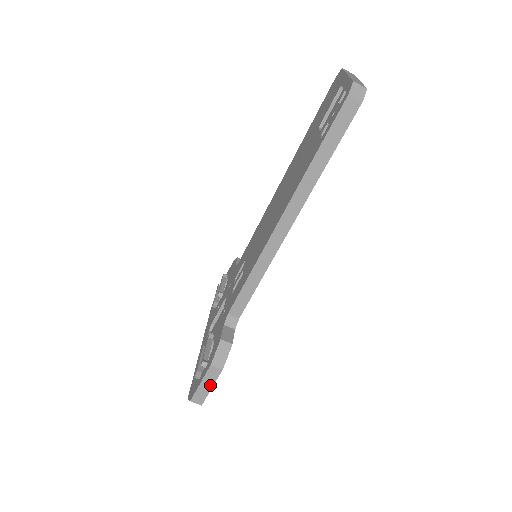
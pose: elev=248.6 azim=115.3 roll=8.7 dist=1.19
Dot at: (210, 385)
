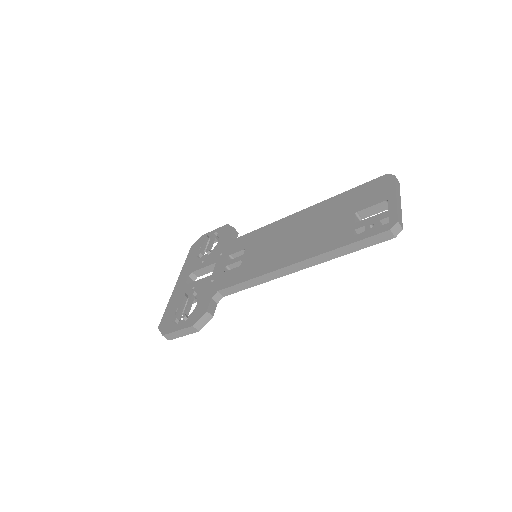
Dot at: (184, 334)
